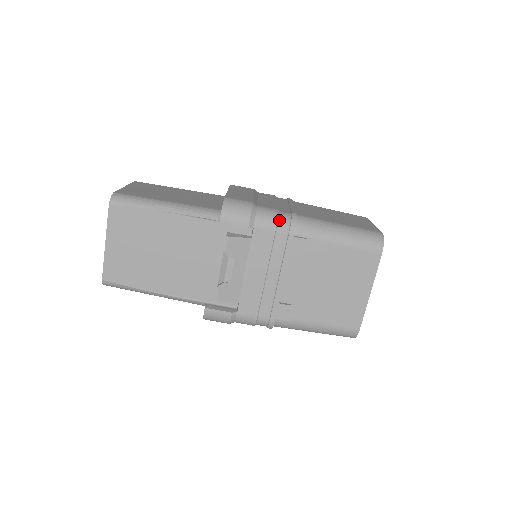
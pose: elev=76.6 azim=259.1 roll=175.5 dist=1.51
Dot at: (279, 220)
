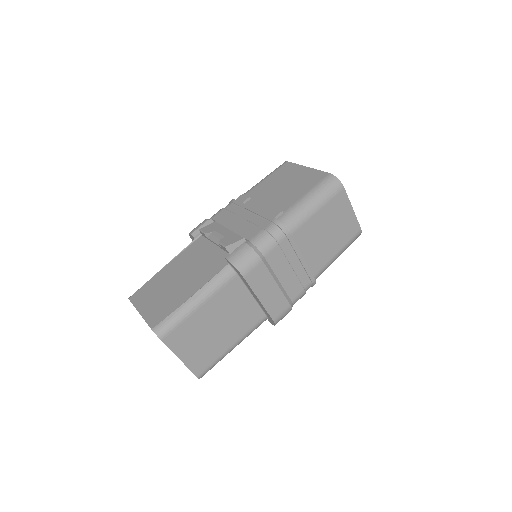
Dot at: occluded
